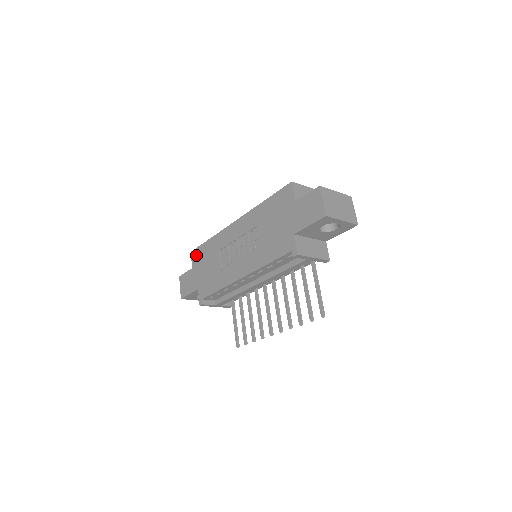
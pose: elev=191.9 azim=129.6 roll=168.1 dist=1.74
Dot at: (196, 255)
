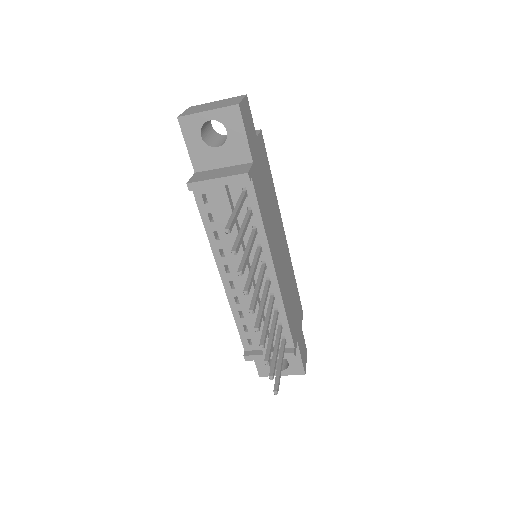
Dot at: occluded
